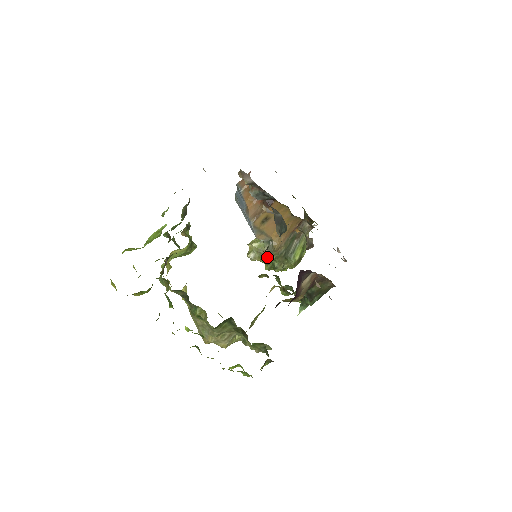
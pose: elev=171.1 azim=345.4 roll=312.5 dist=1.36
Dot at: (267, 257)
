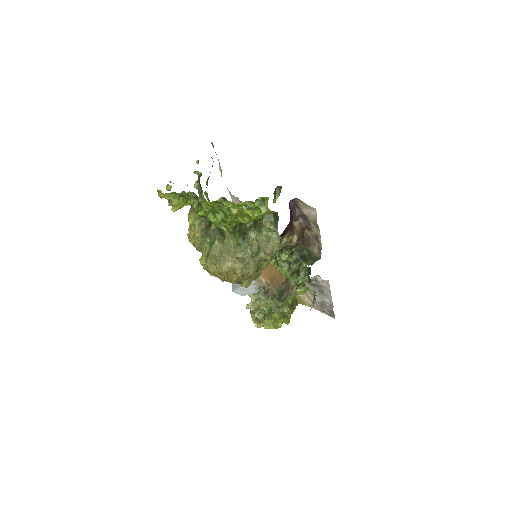
Dot at: (264, 300)
